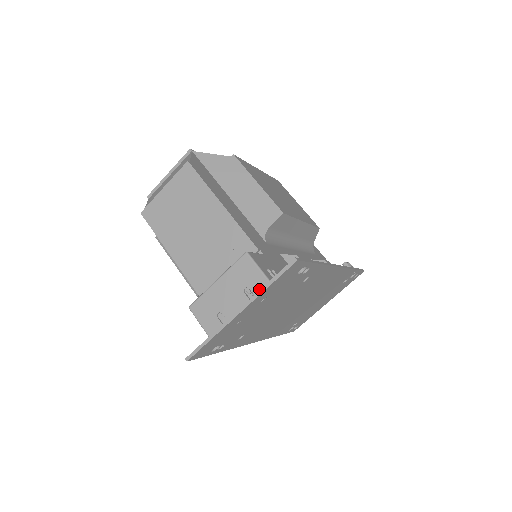
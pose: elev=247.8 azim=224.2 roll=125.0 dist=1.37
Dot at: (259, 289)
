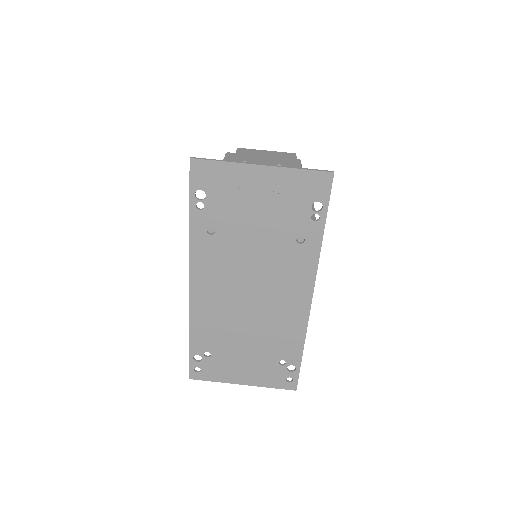
Dot at: (290, 168)
